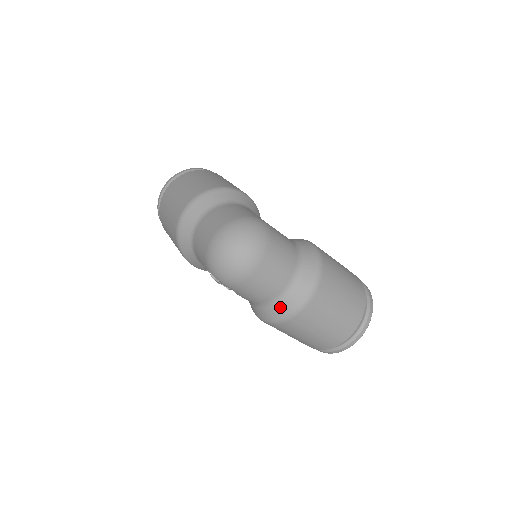
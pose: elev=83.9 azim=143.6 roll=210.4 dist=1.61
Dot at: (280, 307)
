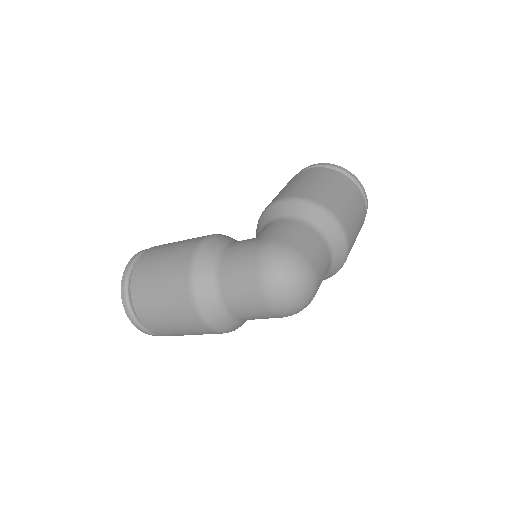
Dot at: (337, 261)
